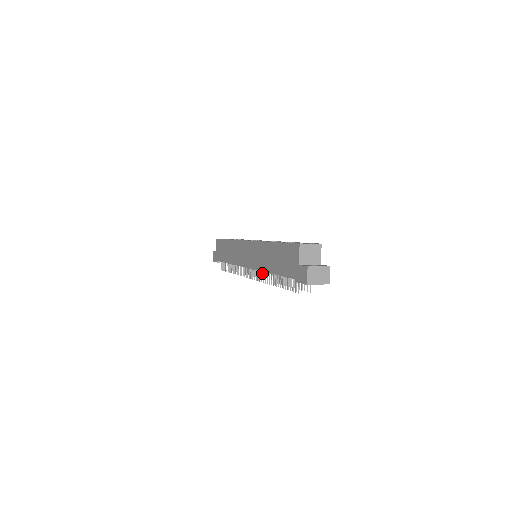
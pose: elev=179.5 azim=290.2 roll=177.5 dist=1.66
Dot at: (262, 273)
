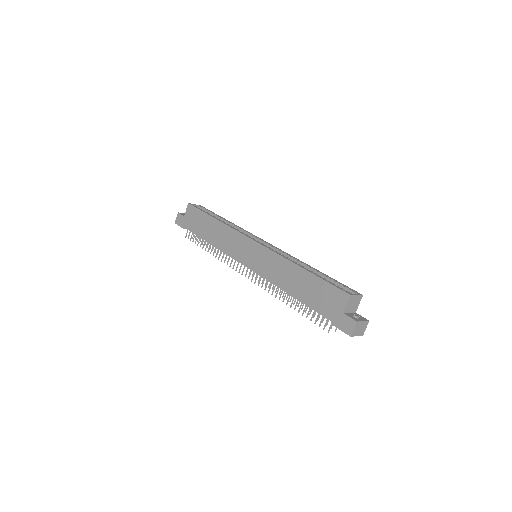
Dot at: occluded
